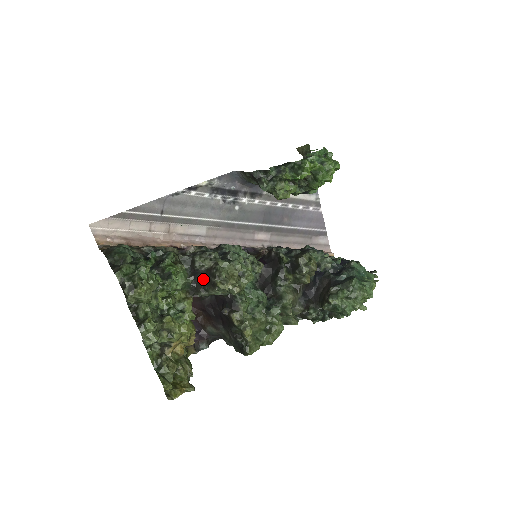
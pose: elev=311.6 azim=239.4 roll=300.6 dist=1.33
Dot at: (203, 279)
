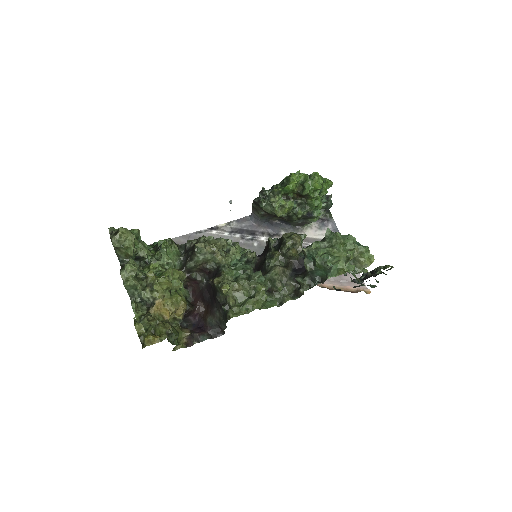
Dot at: (190, 251)
